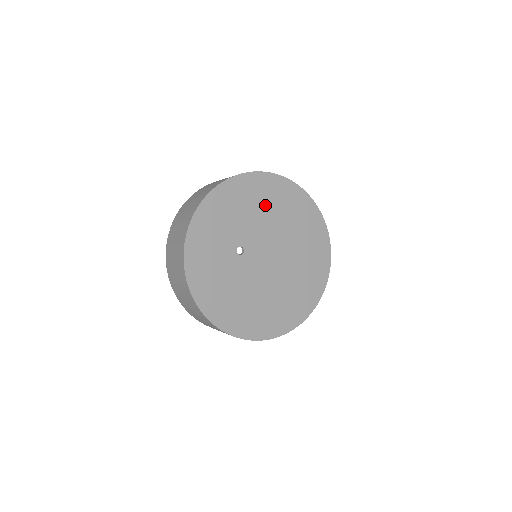
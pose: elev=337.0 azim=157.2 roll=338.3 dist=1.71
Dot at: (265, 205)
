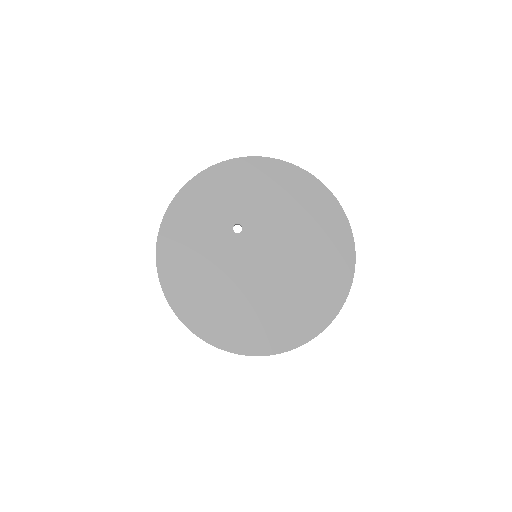
Dot at: (296, 208)
